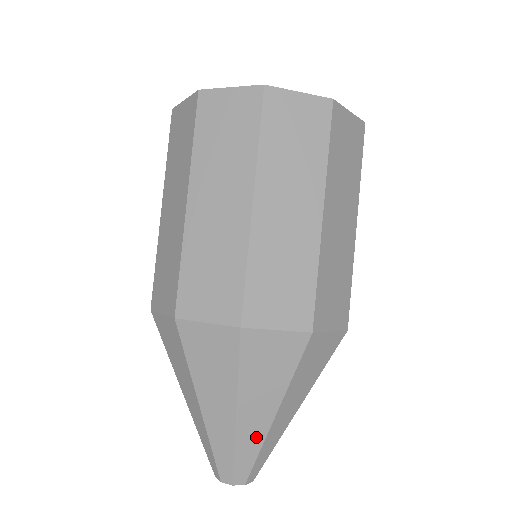
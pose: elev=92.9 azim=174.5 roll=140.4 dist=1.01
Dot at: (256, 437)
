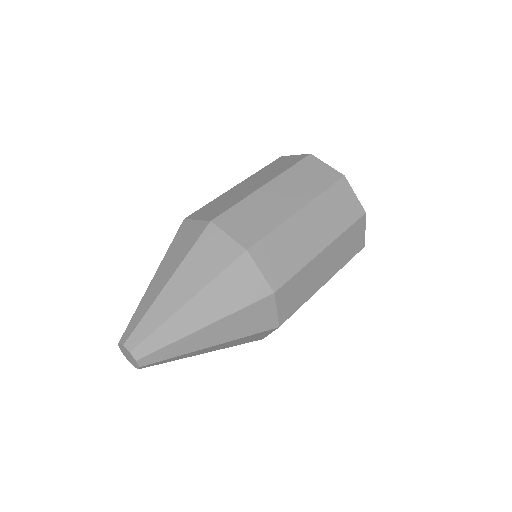
Dot at: (151, 299)
